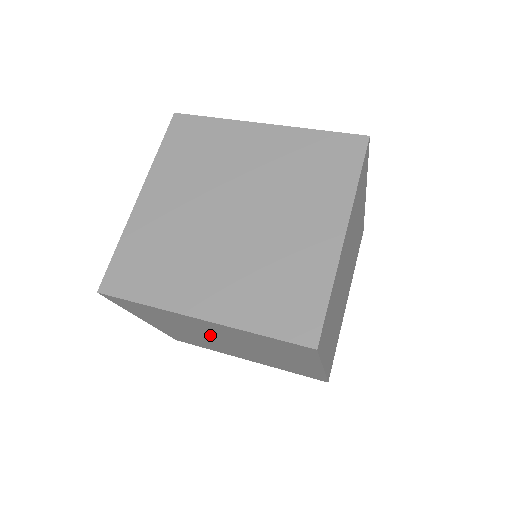
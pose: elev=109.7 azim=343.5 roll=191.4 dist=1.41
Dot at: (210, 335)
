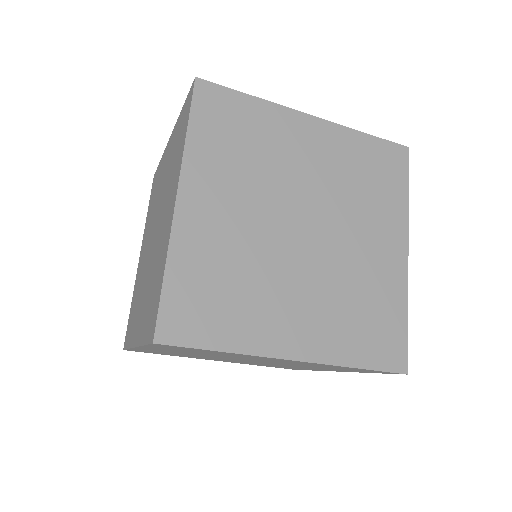
Dot at: occluded
